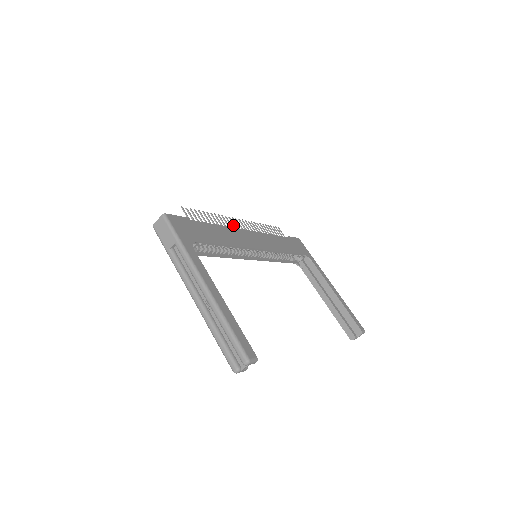
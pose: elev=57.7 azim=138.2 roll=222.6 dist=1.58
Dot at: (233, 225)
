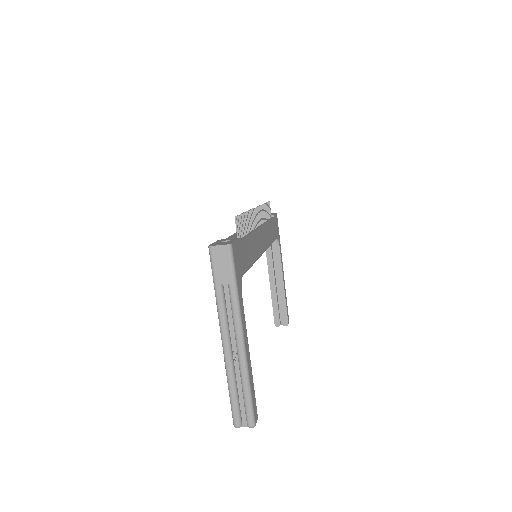
Dot at: (253, 221)
